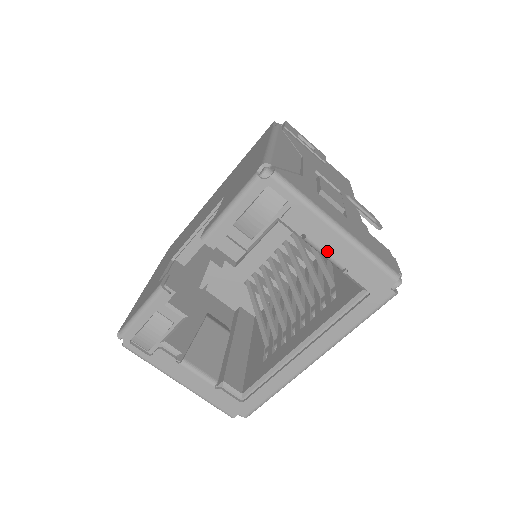
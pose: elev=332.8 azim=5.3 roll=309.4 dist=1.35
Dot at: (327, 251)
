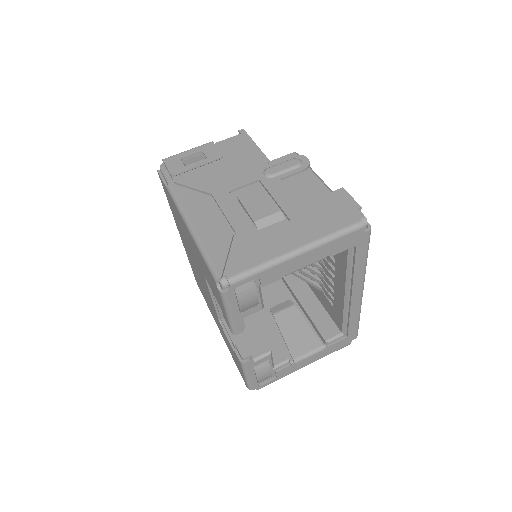
Dot at: (306, 265)
